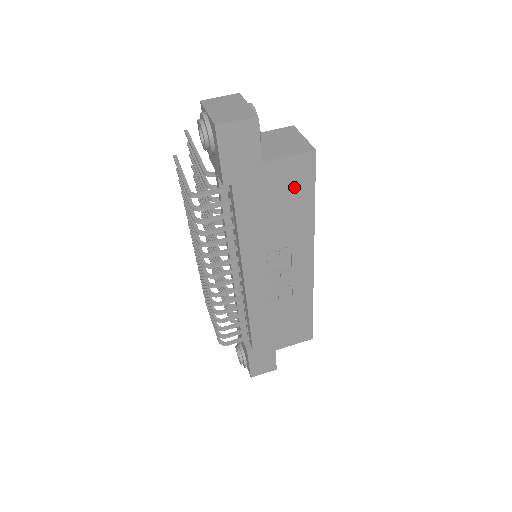
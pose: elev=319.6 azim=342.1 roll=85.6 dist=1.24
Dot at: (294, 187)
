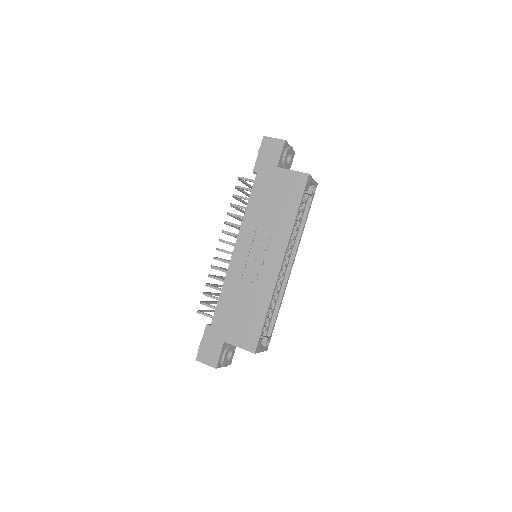
Dot at: (289, 193)
